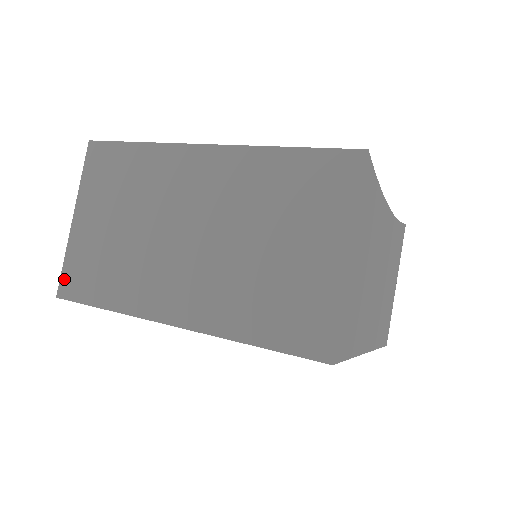
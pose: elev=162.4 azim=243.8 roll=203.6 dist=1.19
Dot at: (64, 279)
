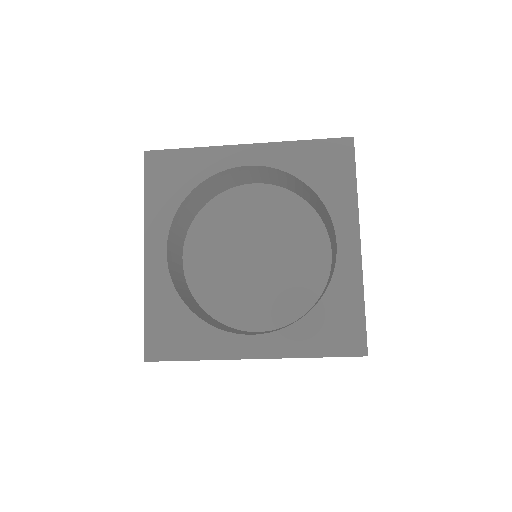
Dot at: occluded
